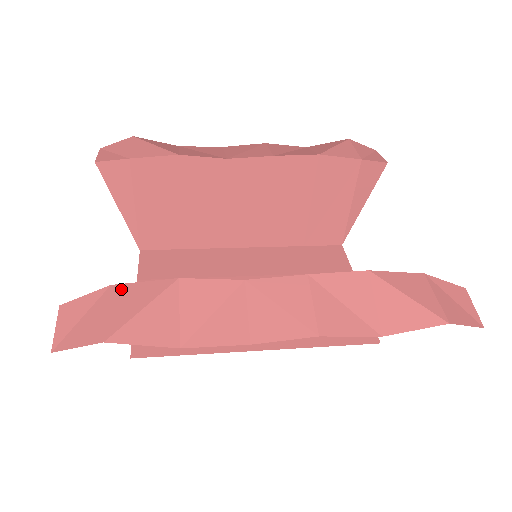
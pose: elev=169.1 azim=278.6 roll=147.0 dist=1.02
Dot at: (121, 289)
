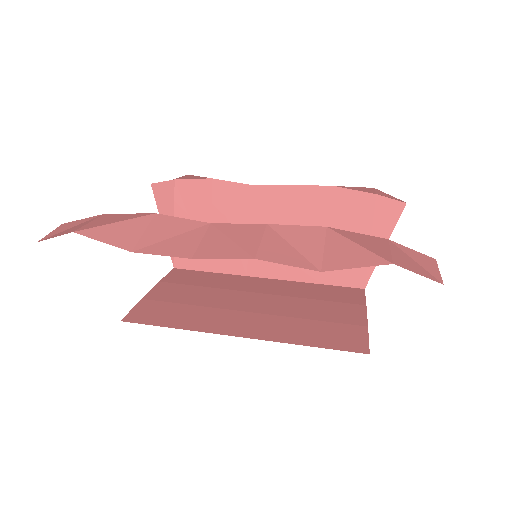
Dot at: (109, 215)
